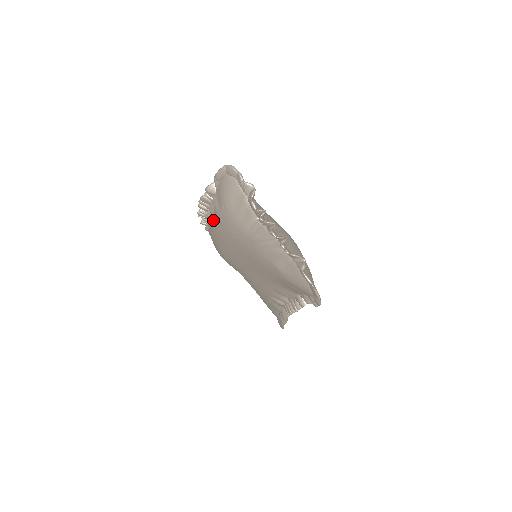
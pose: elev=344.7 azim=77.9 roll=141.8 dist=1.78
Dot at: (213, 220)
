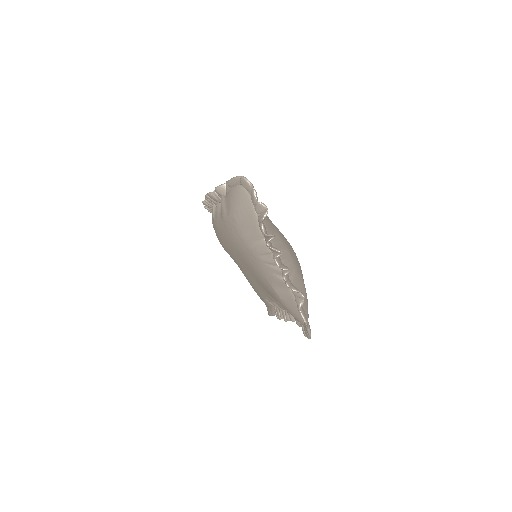
Dot at: (218, 219)
